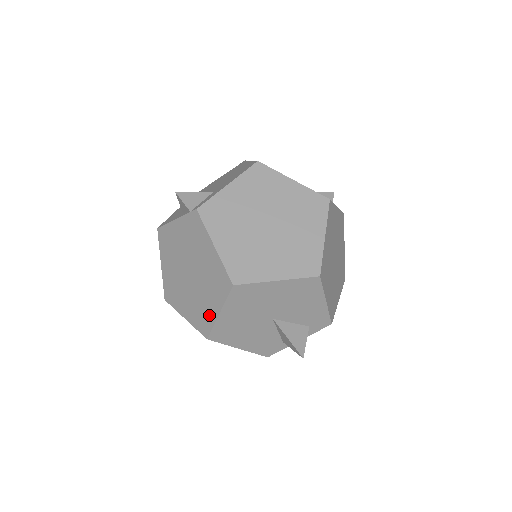
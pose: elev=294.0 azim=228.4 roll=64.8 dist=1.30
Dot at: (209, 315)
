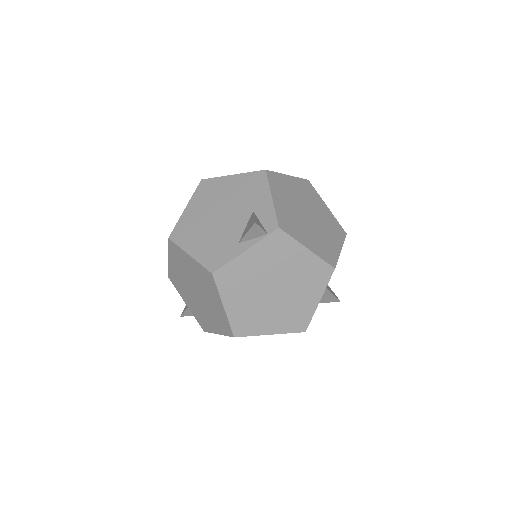
Dot at: (307, 310)
